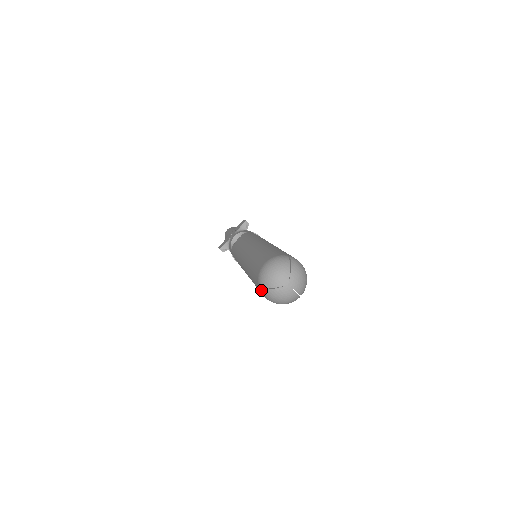
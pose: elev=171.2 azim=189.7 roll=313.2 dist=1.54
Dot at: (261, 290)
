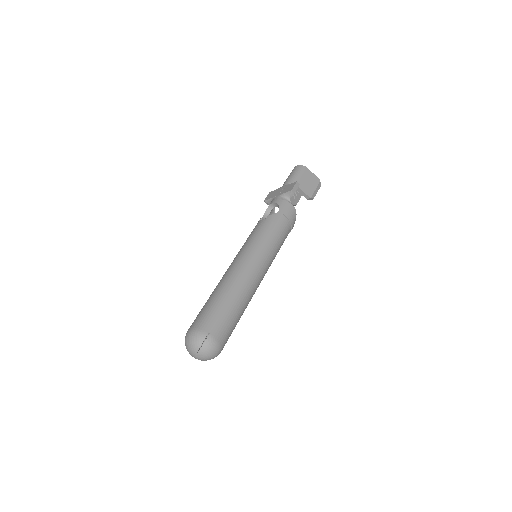
Dot at: occluded
